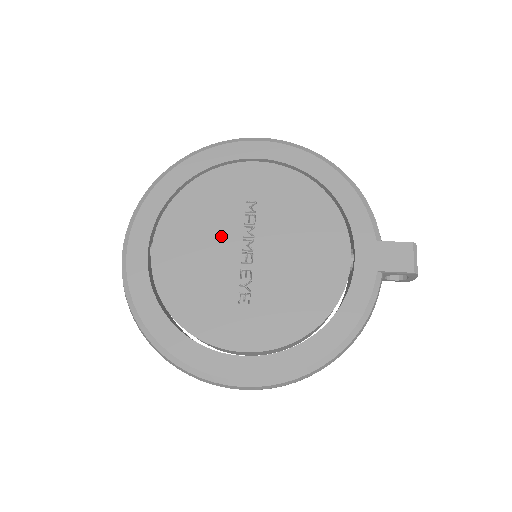
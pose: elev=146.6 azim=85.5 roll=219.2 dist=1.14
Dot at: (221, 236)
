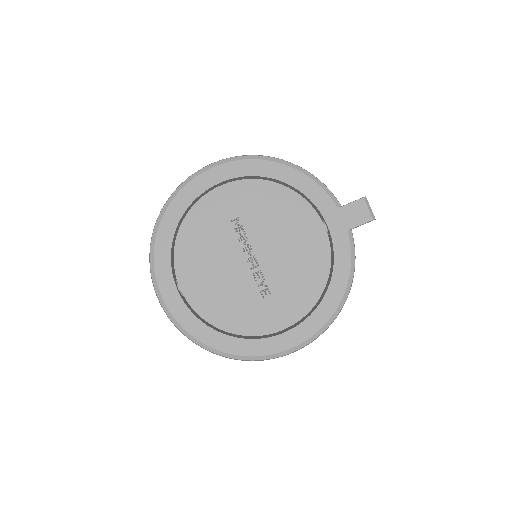
Dot at: (226, 256)
